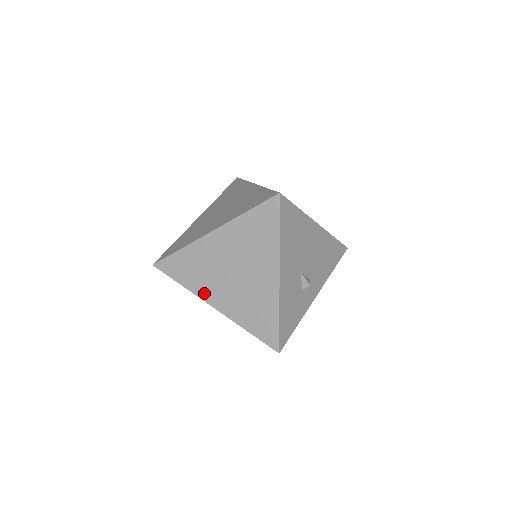
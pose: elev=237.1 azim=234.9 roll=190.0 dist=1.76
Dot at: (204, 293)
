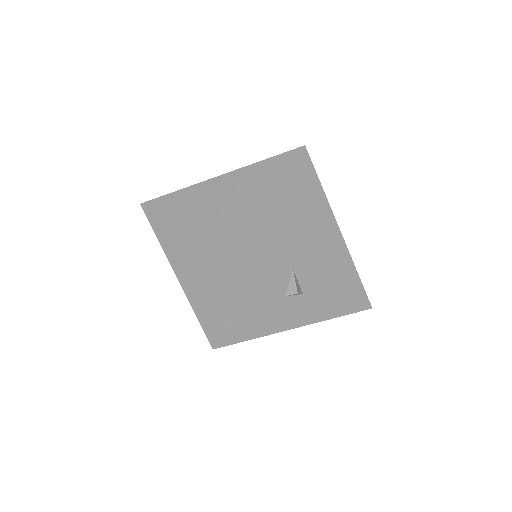
Dot at: (171, 246)
